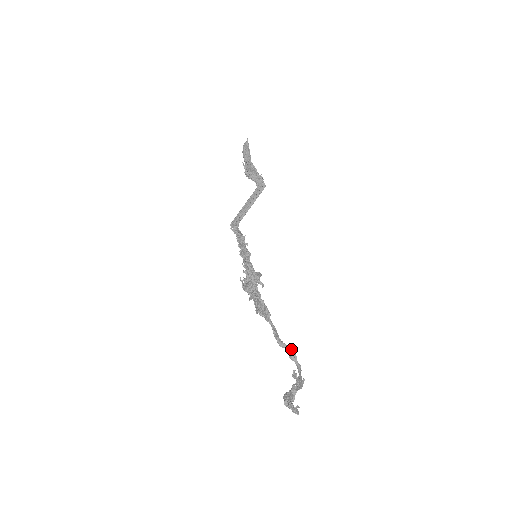
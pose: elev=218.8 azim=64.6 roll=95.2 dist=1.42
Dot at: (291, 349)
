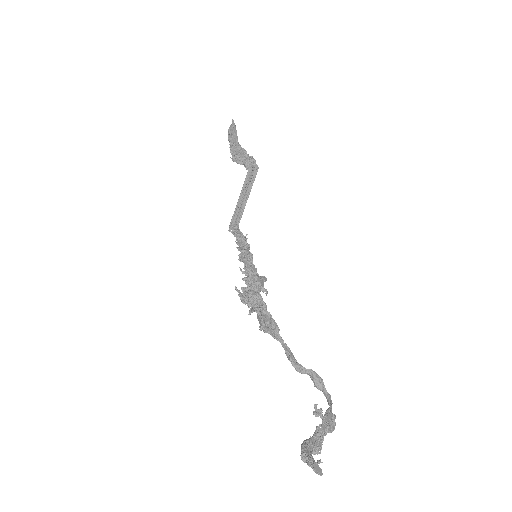
Dot at: (314, 373)
